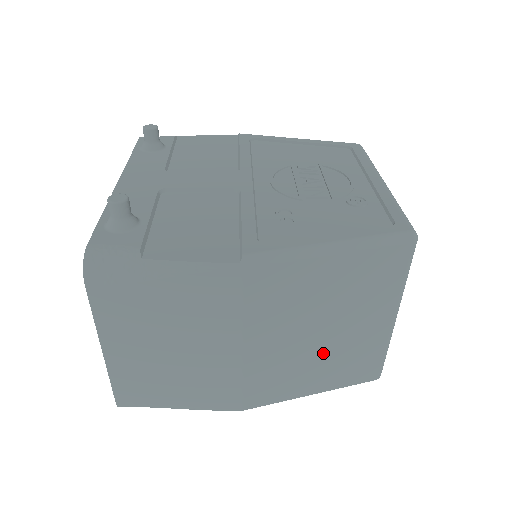
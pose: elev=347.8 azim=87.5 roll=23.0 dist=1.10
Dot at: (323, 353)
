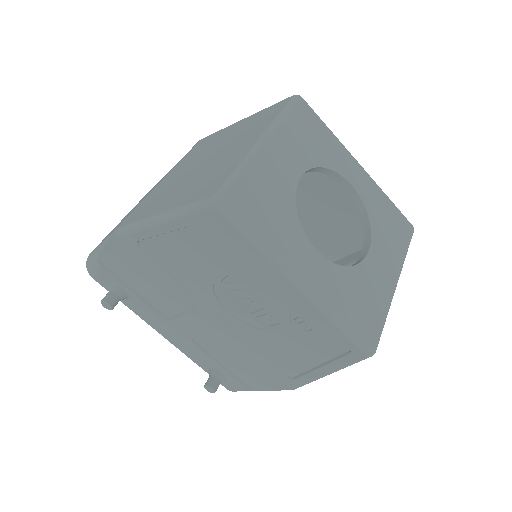
Dot at: (195, 176)
